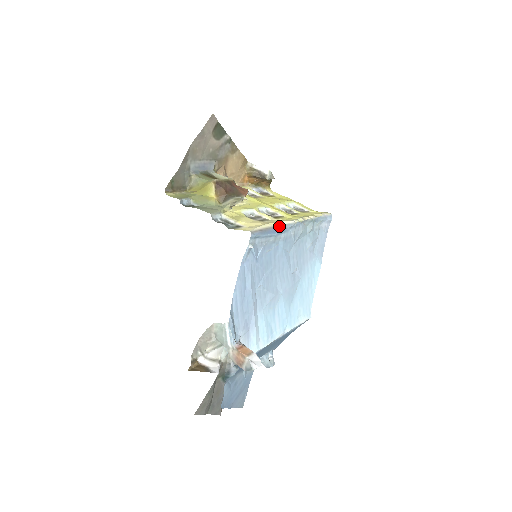
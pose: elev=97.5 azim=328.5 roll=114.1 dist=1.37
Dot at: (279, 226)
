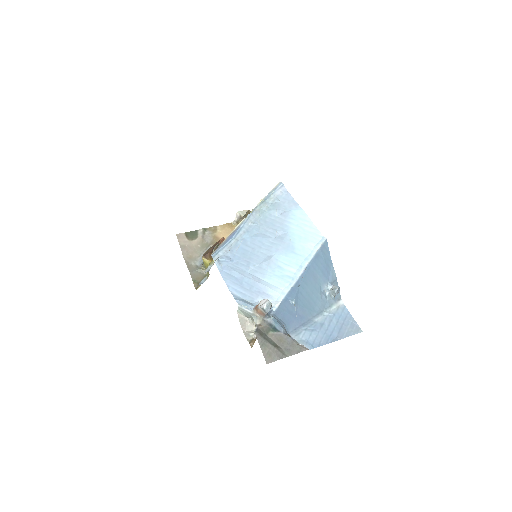
Dot at: (234, 232)
